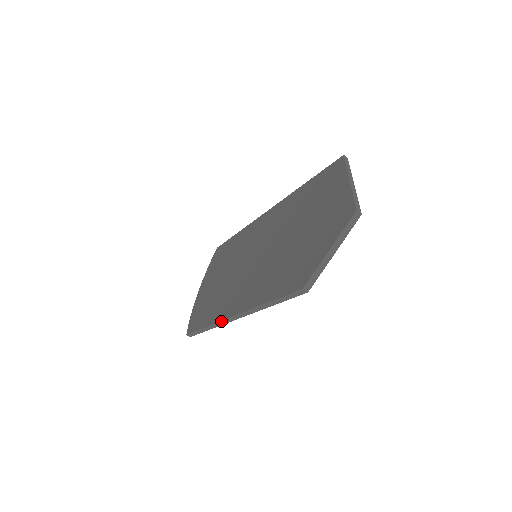
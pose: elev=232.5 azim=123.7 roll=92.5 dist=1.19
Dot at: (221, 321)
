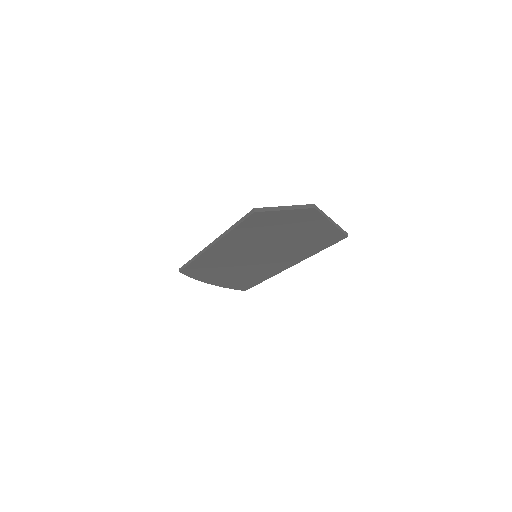
Dot at: (204, 249)
